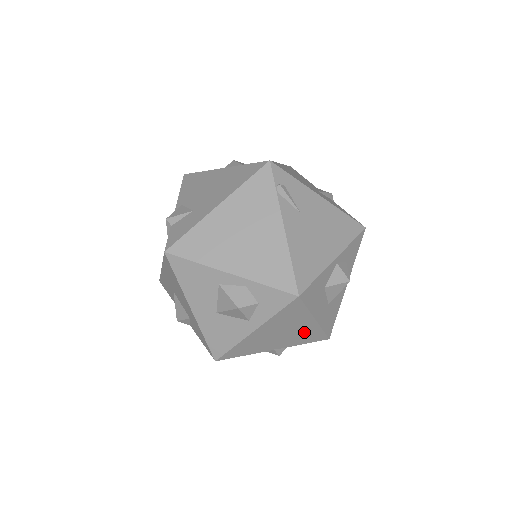
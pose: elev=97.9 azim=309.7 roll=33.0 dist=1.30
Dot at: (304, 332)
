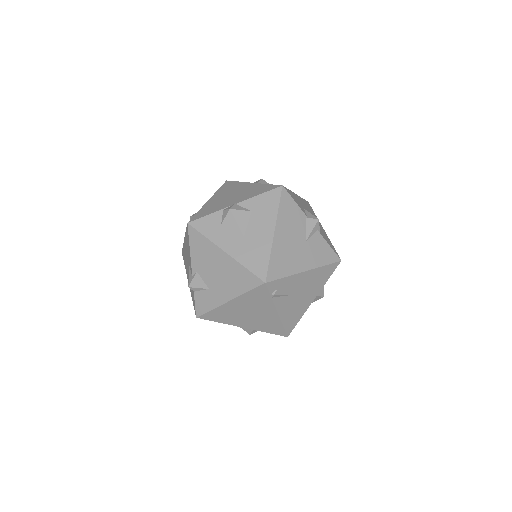
Dot at: occluded
